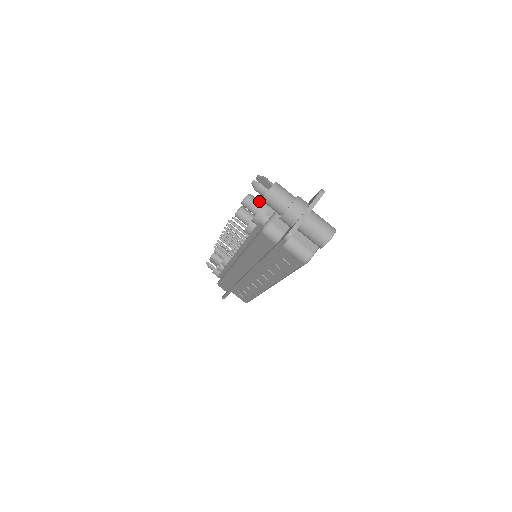
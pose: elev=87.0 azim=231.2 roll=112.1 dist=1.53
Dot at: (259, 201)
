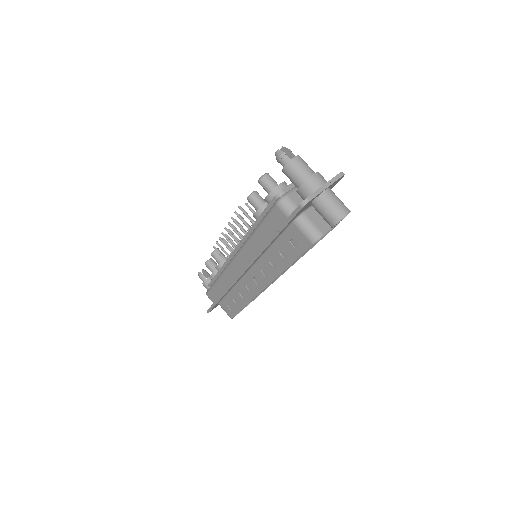
Dot at: (276, 182)
